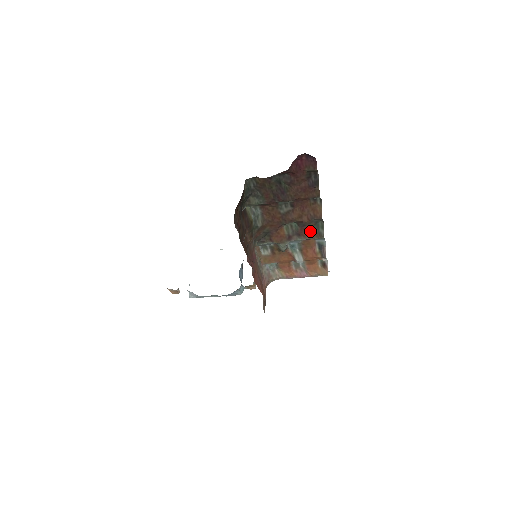
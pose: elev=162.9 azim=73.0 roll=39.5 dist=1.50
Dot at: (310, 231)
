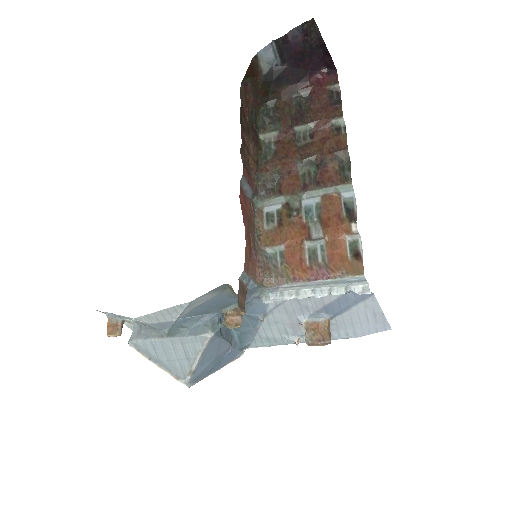
Dot at: (333, 176)
